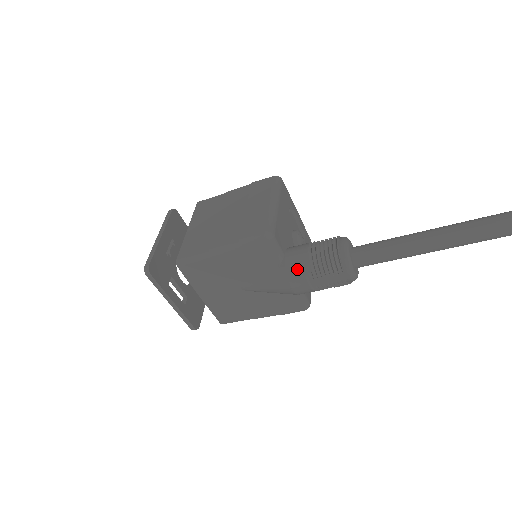
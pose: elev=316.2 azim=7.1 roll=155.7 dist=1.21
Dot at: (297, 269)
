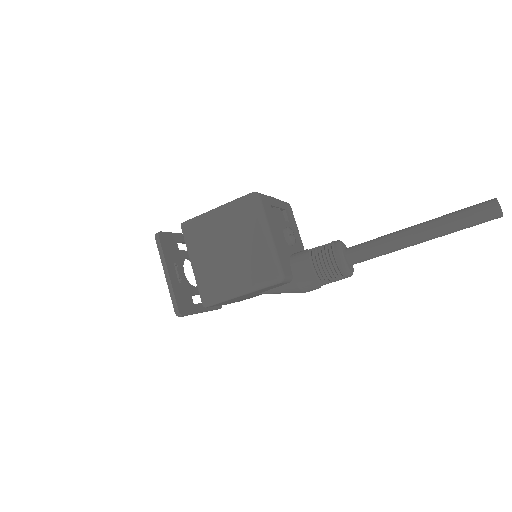
Dot at: (307, 285)
